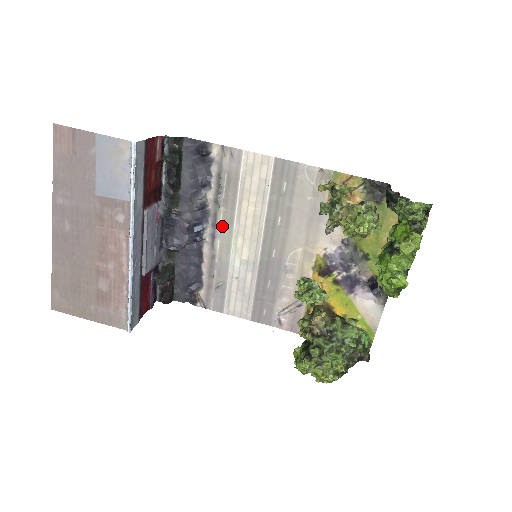
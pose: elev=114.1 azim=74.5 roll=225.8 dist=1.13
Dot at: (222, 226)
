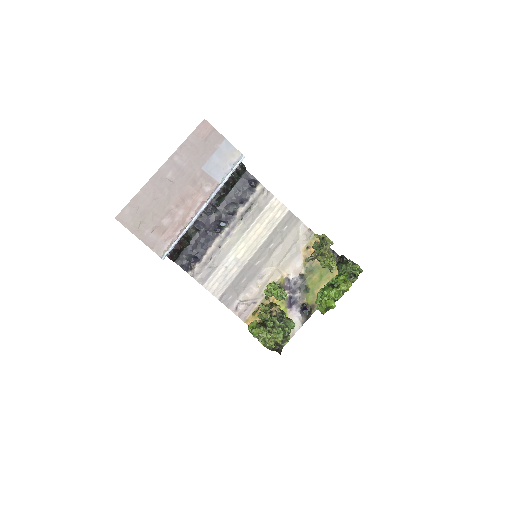
Dot at: (237, 231)
